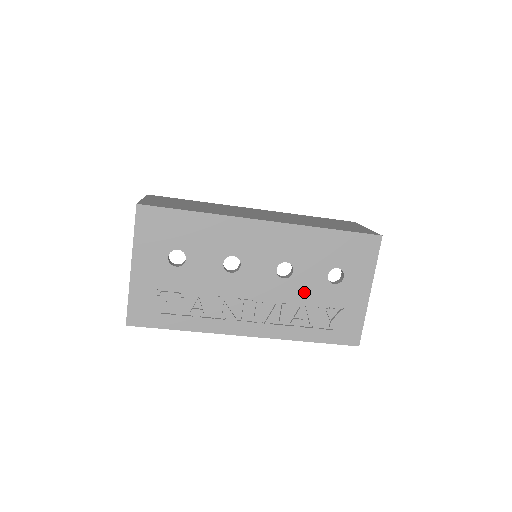
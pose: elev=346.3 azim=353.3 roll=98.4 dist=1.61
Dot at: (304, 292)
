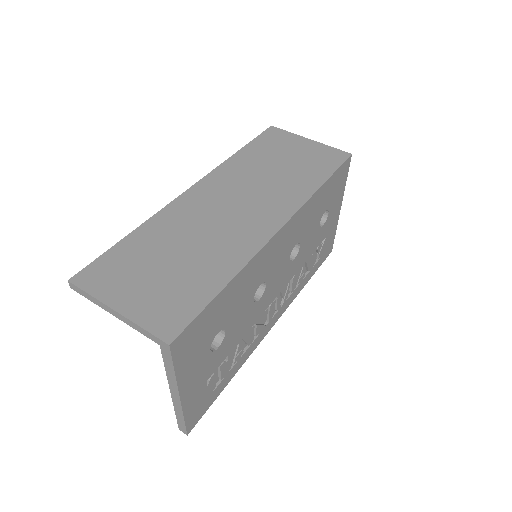
Dot at: (306, 253)
